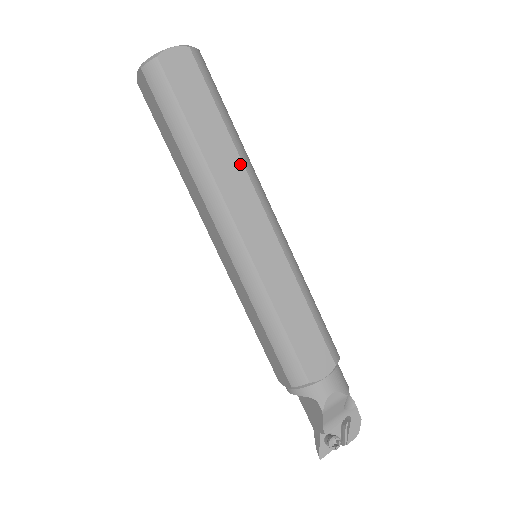
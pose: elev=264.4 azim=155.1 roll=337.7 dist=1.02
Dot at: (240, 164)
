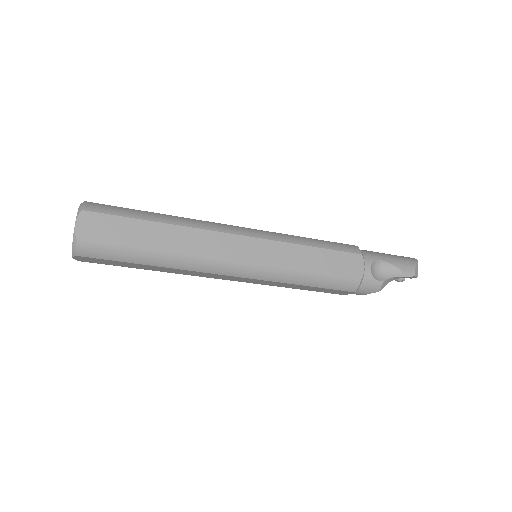
Dot at: (184, 270)
